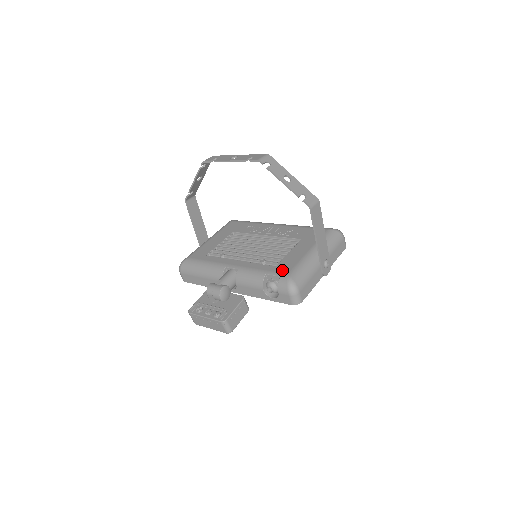
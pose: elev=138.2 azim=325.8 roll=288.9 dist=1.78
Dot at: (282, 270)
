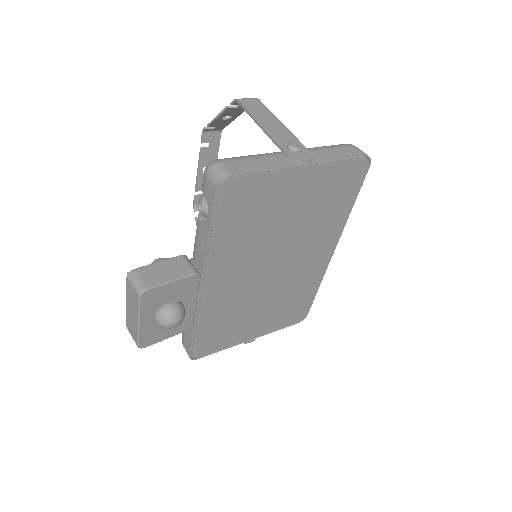
Dot at: occluded
